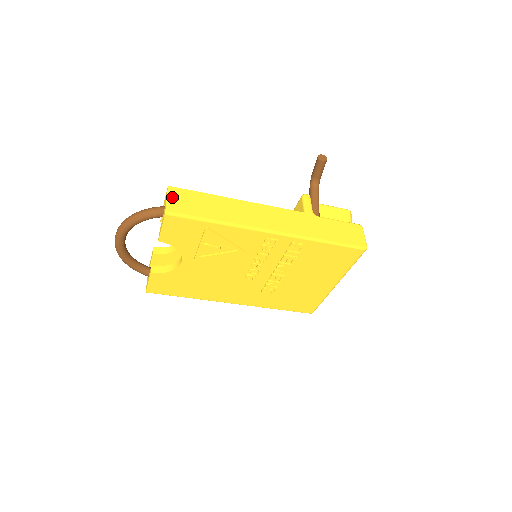
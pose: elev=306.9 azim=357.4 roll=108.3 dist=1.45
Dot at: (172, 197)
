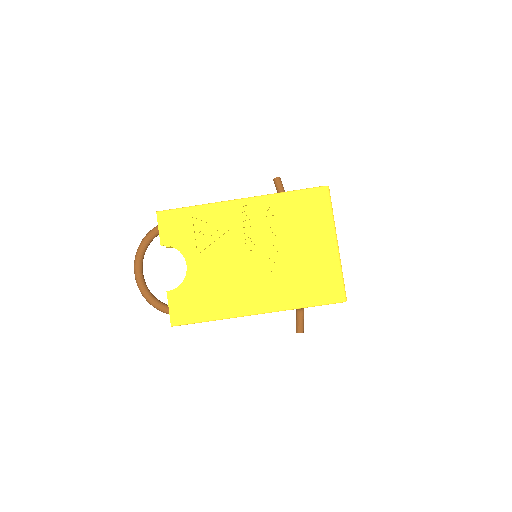
Dot at: occluded
